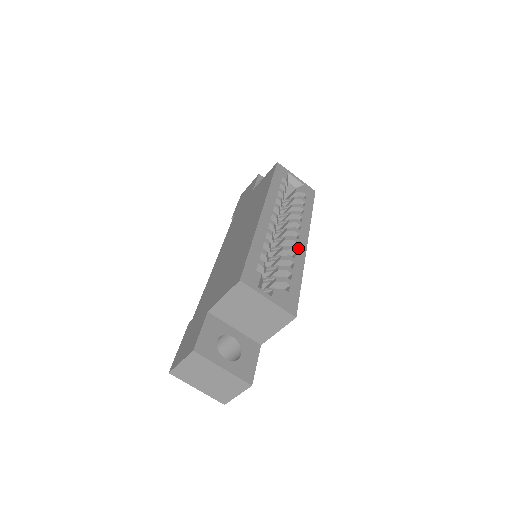
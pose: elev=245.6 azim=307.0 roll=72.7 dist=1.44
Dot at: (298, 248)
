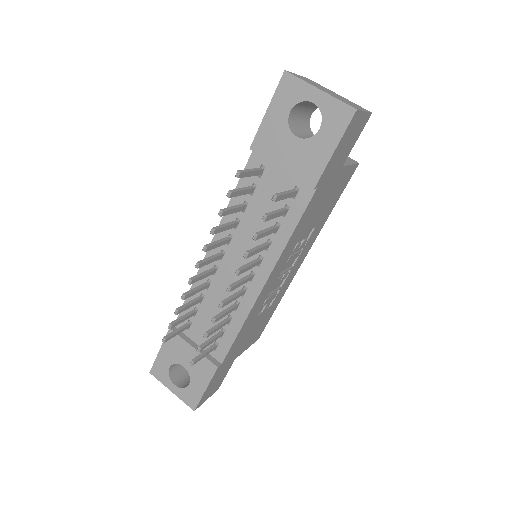
Dot at: occluded
